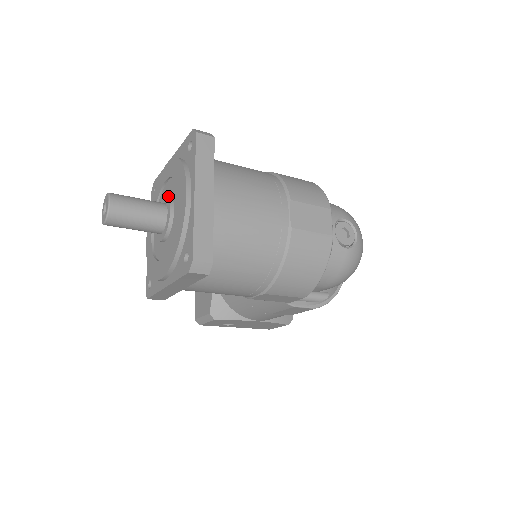
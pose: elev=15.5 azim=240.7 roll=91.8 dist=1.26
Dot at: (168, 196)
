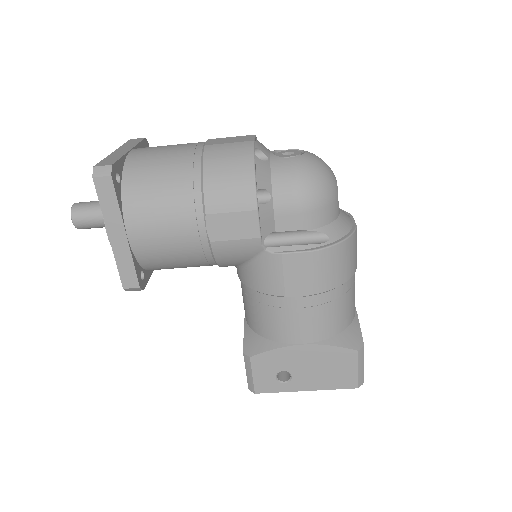
Dot at: occluded
